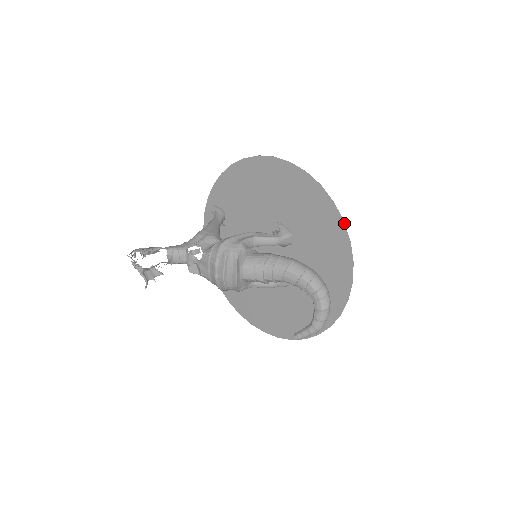
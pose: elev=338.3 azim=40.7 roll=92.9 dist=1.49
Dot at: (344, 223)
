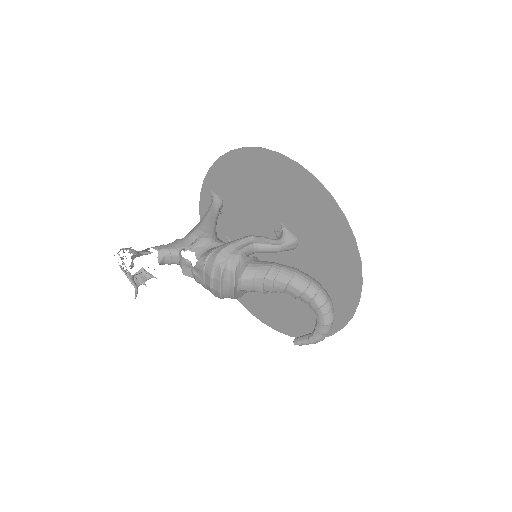
Dot at: (356, 242)
